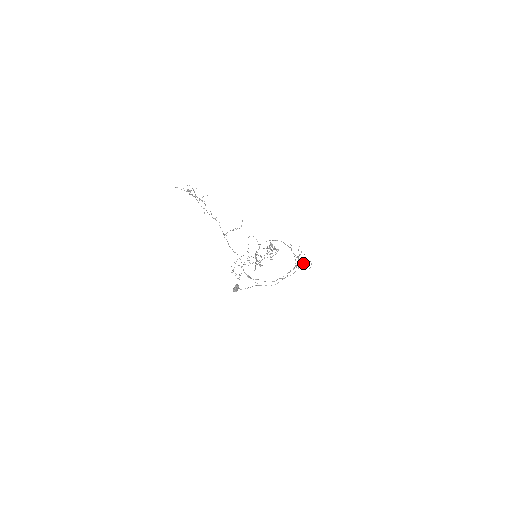
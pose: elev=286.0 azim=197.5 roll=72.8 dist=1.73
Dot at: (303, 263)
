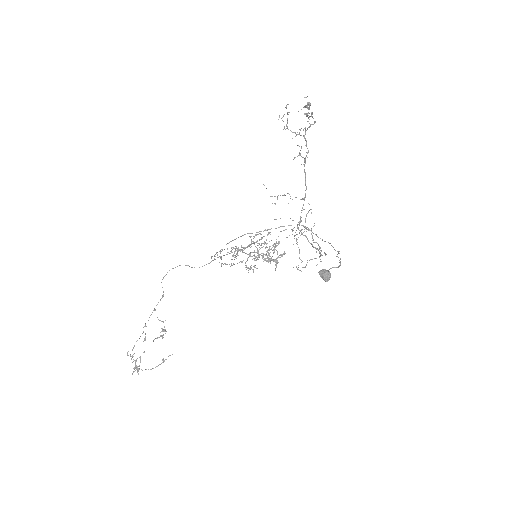
Dot at: occluded
